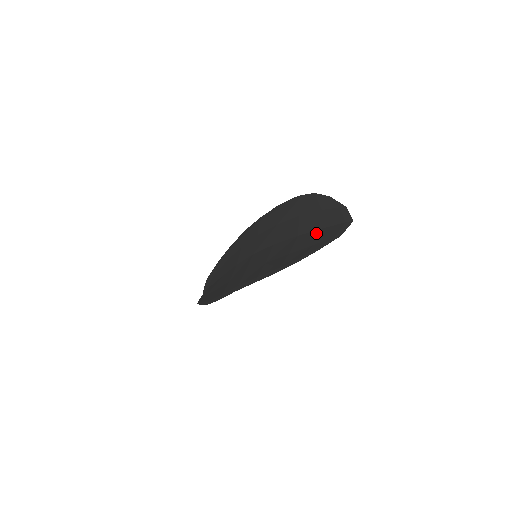
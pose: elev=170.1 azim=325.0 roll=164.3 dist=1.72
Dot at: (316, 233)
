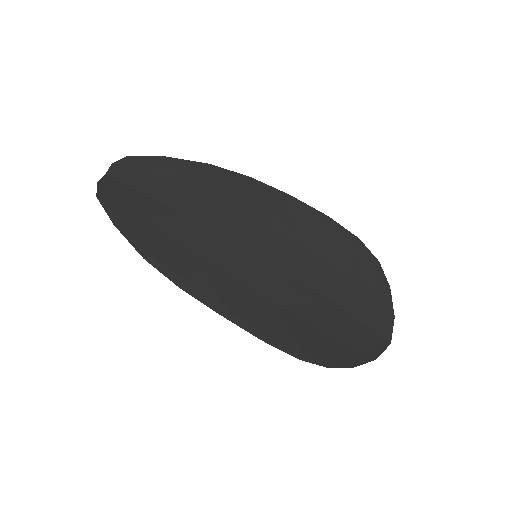
Dot at: (354, 324)
